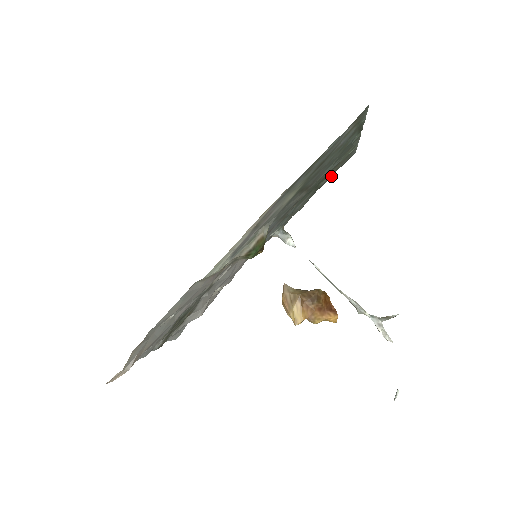
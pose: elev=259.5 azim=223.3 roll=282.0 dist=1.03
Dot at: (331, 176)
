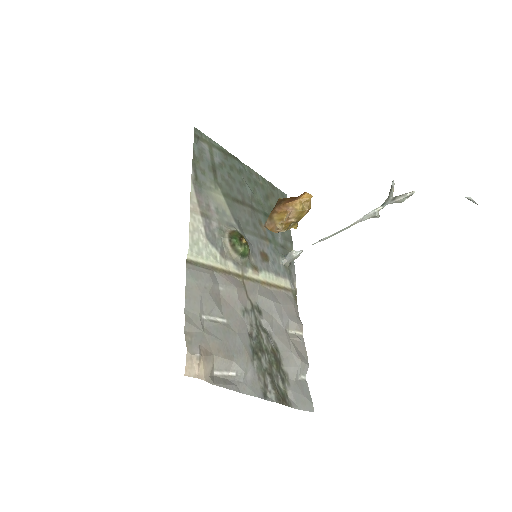
Dot at: occluded
